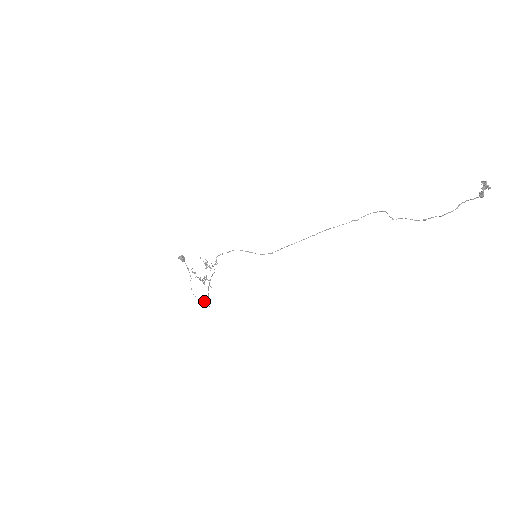
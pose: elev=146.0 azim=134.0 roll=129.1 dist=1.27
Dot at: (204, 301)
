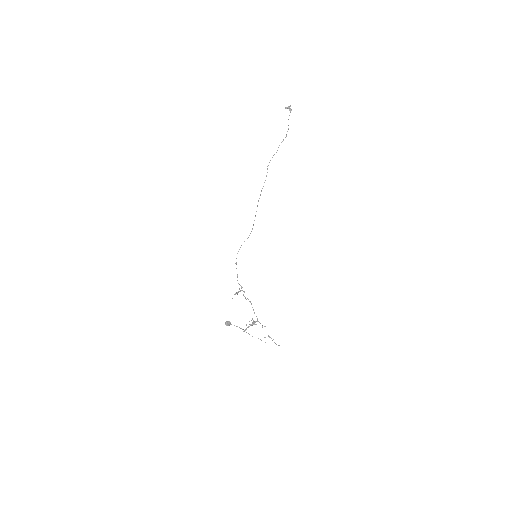
Dot at: occluded
